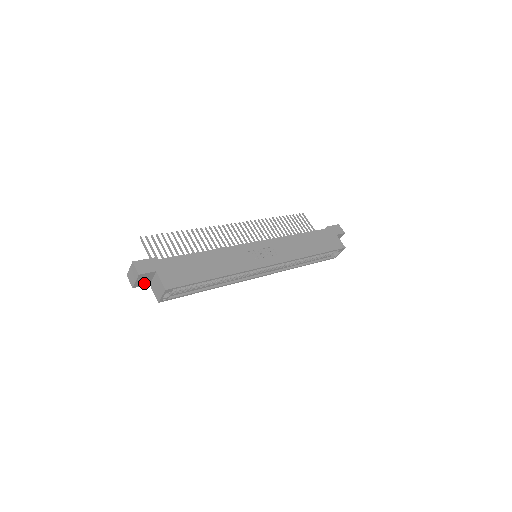
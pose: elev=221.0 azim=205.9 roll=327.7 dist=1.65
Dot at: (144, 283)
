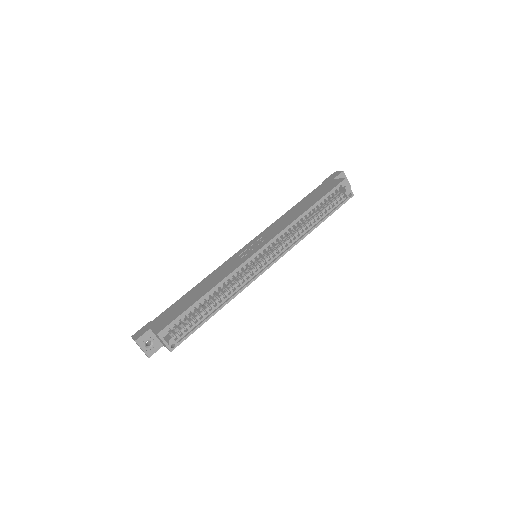
Dot at: (155, 347)
